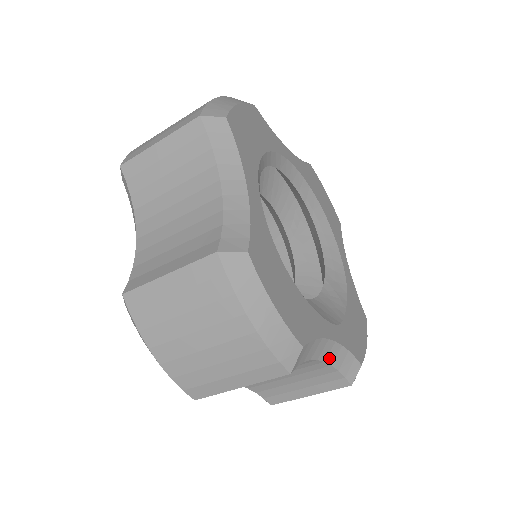
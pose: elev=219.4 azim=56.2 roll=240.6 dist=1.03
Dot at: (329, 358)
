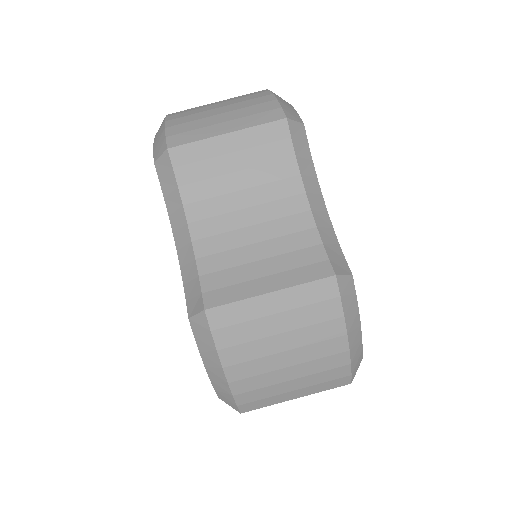
Dot at: (317, 216)
